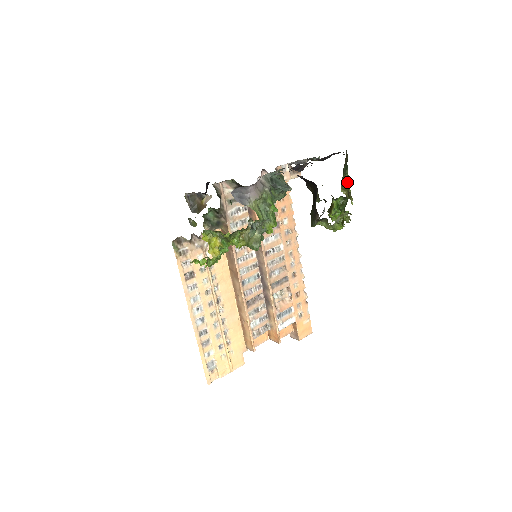
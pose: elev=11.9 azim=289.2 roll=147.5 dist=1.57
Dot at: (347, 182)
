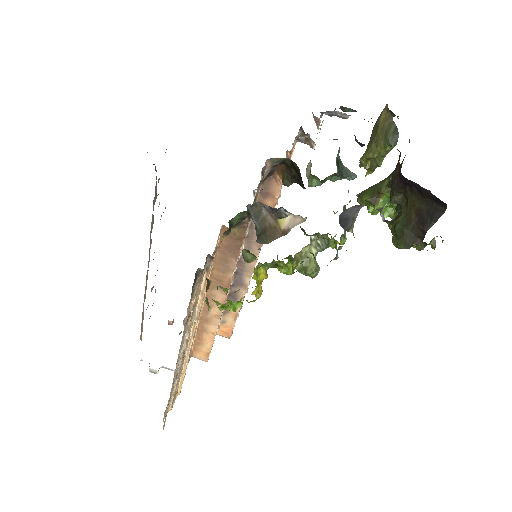
Dot at: (384, 154)
